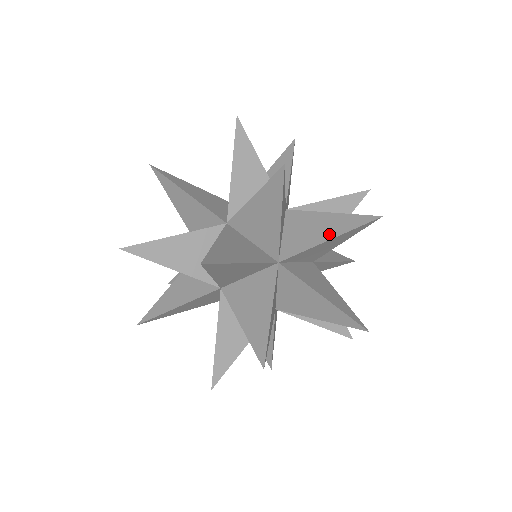
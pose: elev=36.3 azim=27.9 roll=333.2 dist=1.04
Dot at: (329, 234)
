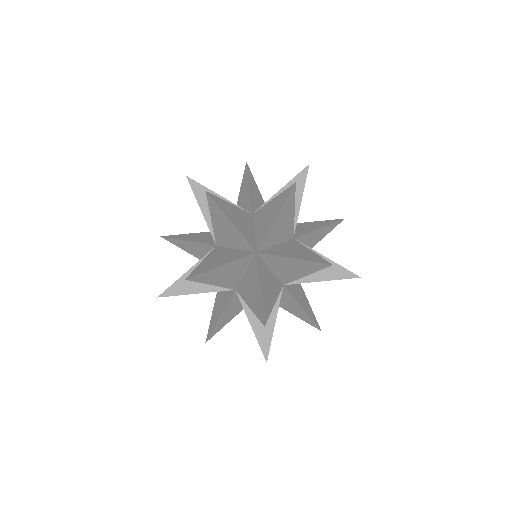
Dot at: (323, 276)
